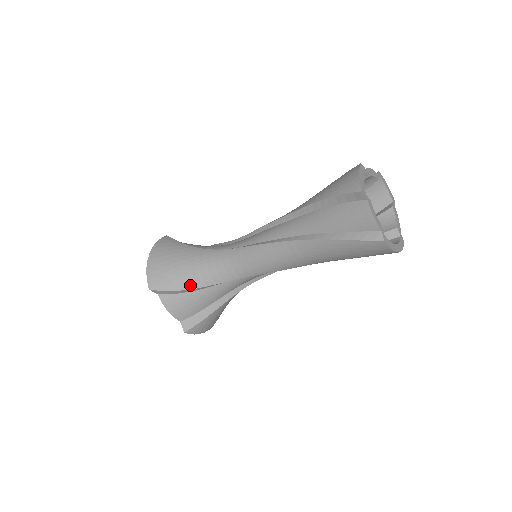
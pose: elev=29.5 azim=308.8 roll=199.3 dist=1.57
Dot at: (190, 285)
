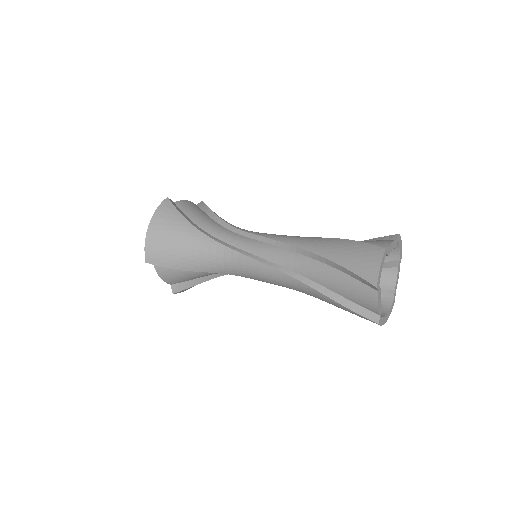
Dot at: (187, 267)
